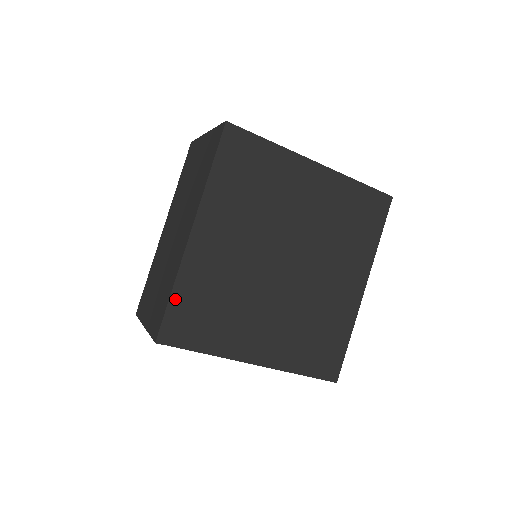
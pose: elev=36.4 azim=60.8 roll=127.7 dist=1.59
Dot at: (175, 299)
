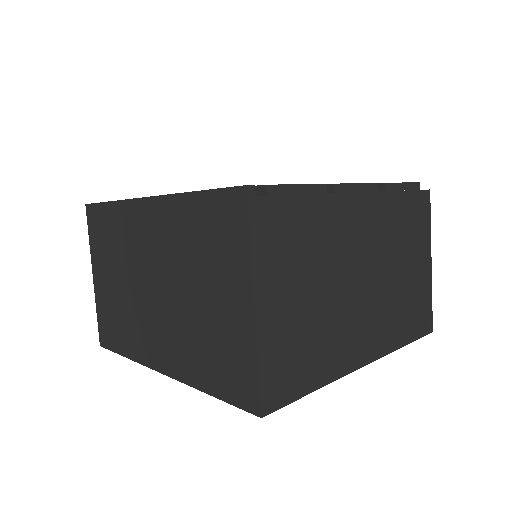
Dot at: occluded
